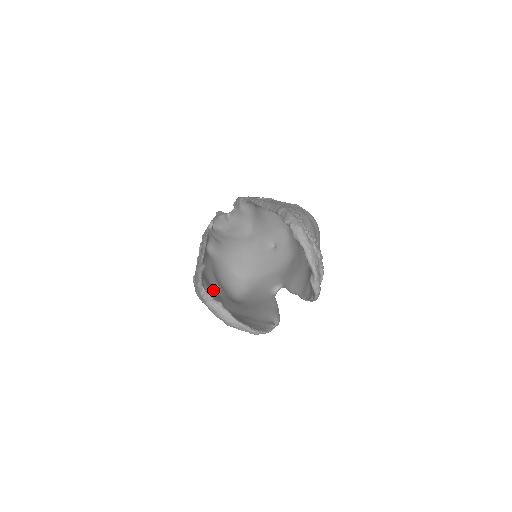
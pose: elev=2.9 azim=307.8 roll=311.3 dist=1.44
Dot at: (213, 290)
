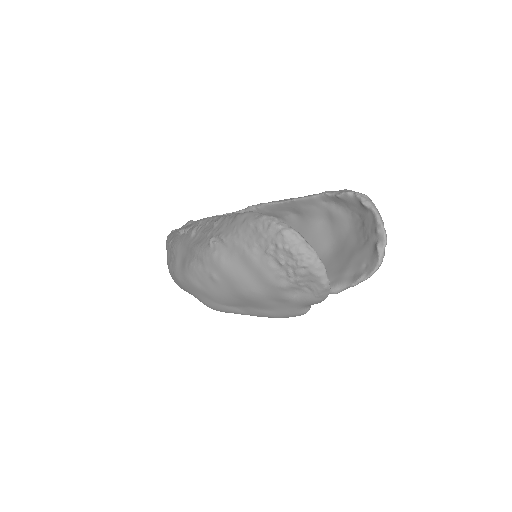
Dot at: occluded
